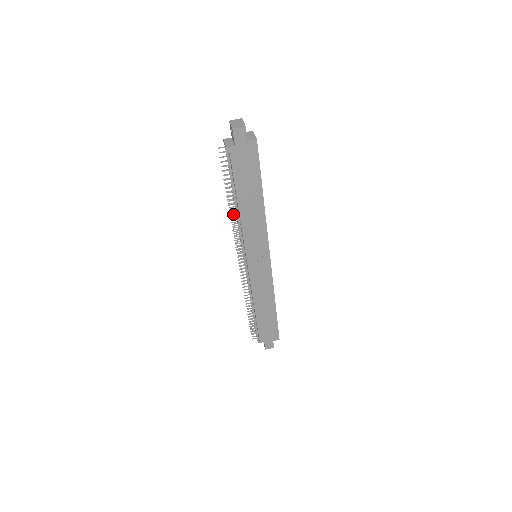
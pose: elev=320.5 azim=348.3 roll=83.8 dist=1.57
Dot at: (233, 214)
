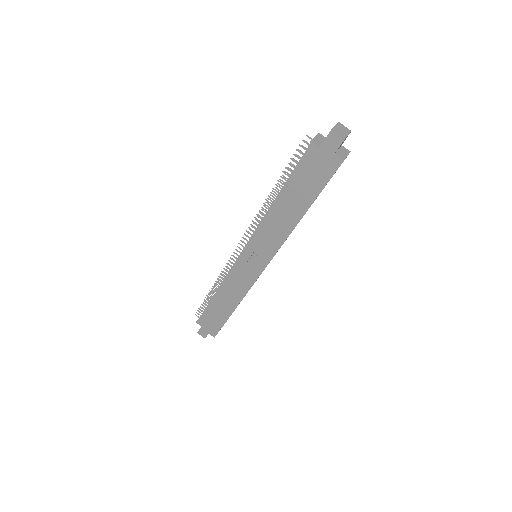
Dot at: occluded
